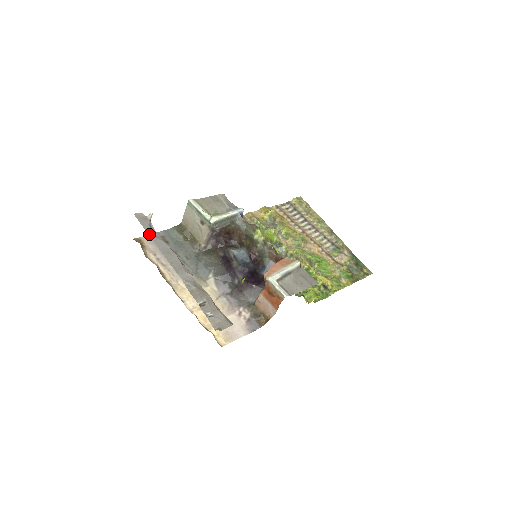
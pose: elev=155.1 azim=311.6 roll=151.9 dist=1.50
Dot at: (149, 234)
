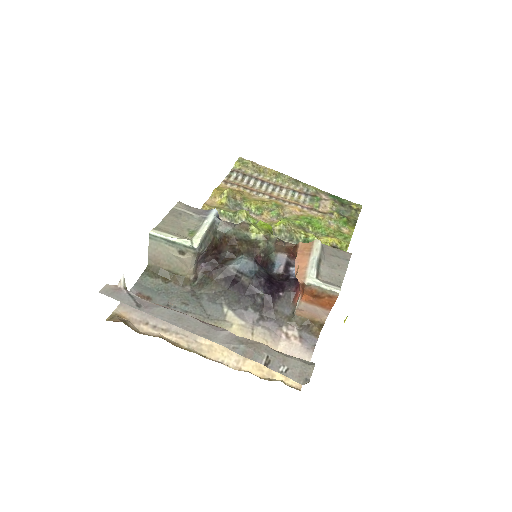
Dot at: (139, 309)
